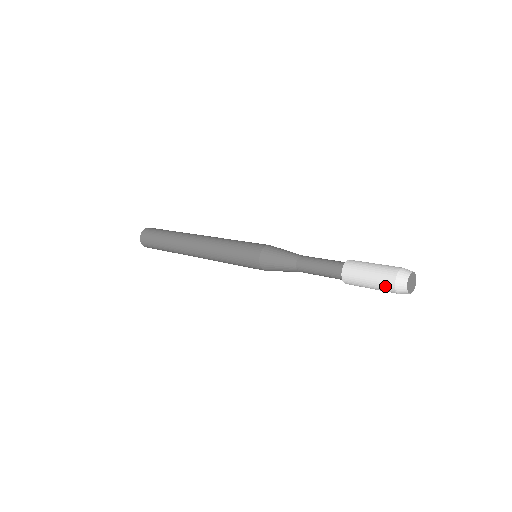
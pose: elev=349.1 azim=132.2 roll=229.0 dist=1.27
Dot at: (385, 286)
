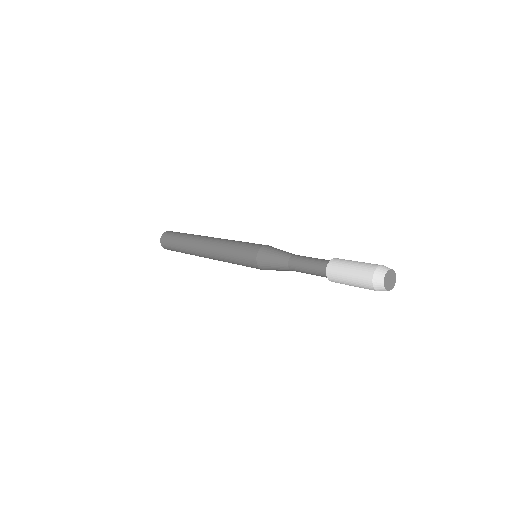
Dot at: occluded
